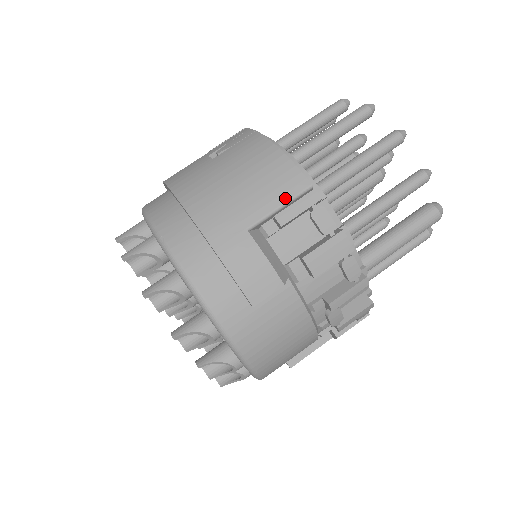
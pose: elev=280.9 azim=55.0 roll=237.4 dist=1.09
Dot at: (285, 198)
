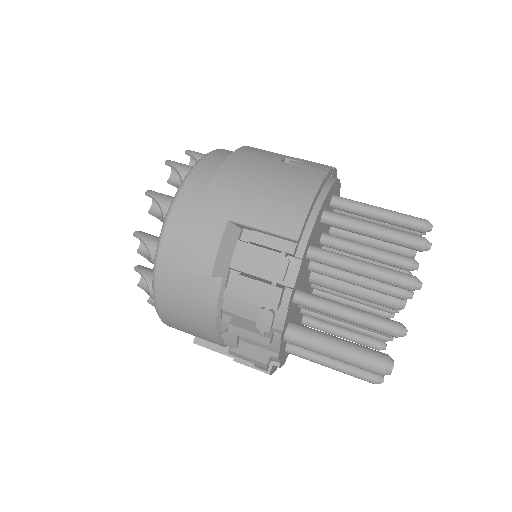
Dot at: (273, 227)
